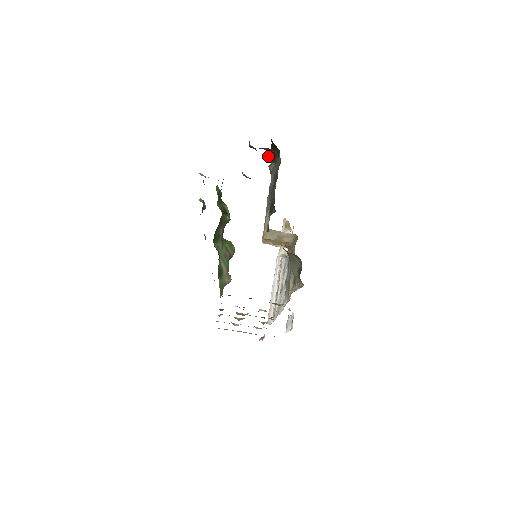
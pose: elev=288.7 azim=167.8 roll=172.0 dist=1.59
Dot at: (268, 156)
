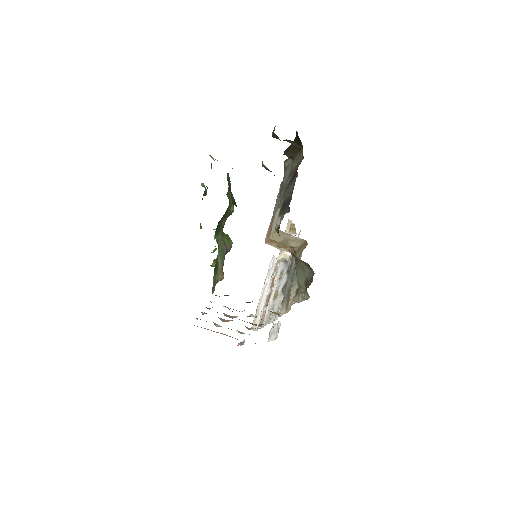
Dot at: (287, 150)
